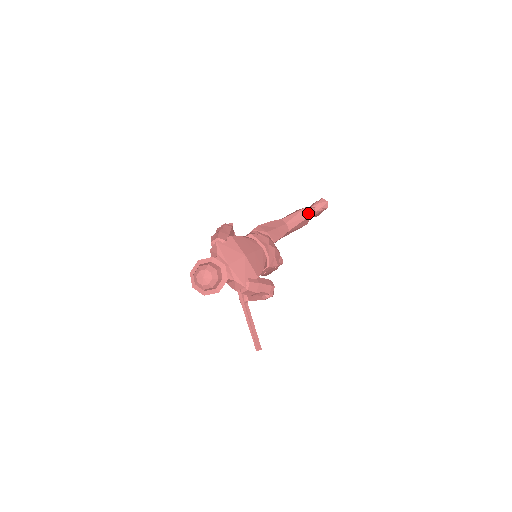
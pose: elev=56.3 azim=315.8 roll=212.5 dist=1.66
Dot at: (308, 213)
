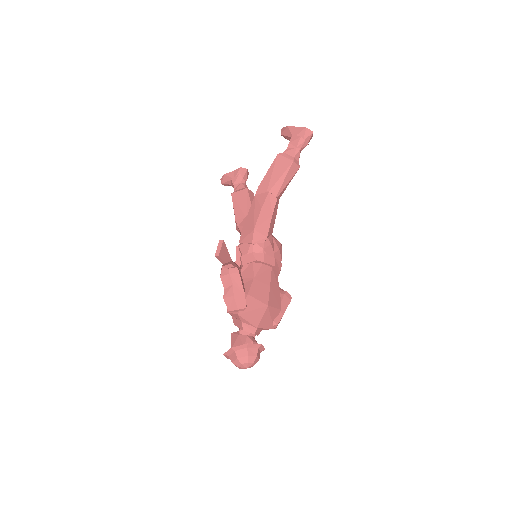
Dot at: (296, 167)
